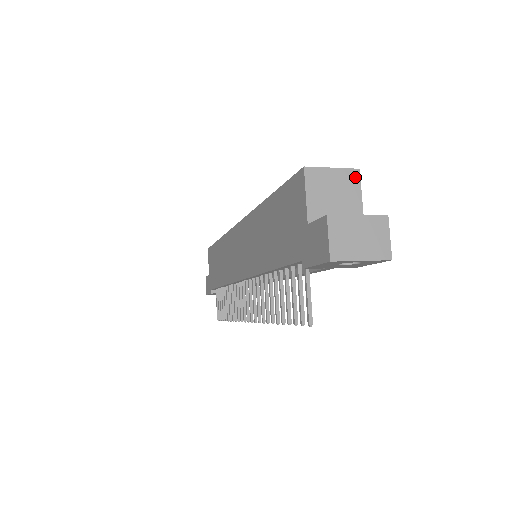
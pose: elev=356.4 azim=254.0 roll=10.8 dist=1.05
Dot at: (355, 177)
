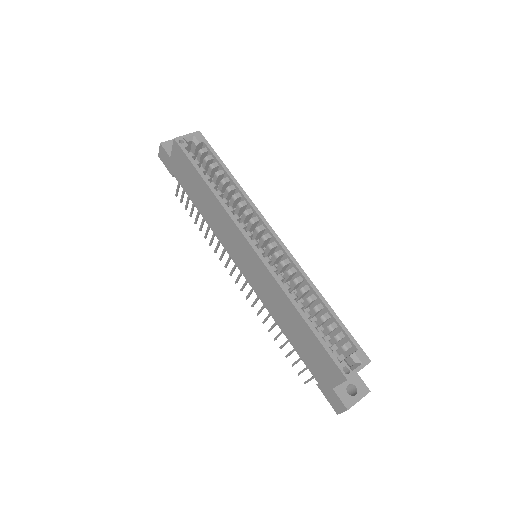
Dot at: occluded
